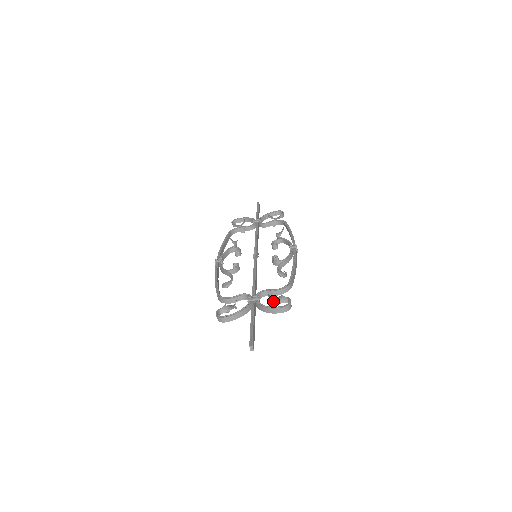
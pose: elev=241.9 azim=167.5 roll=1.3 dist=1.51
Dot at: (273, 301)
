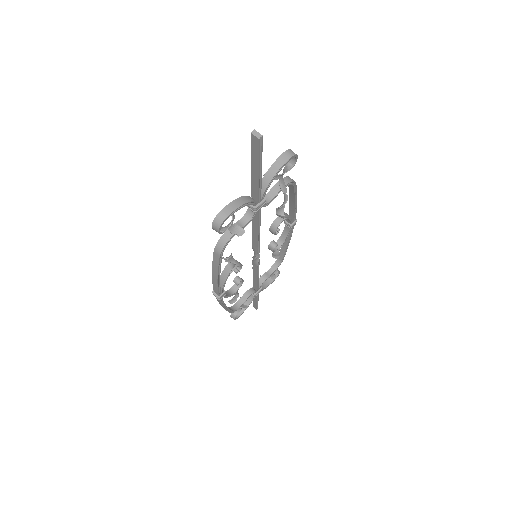
Dot at: occluded
